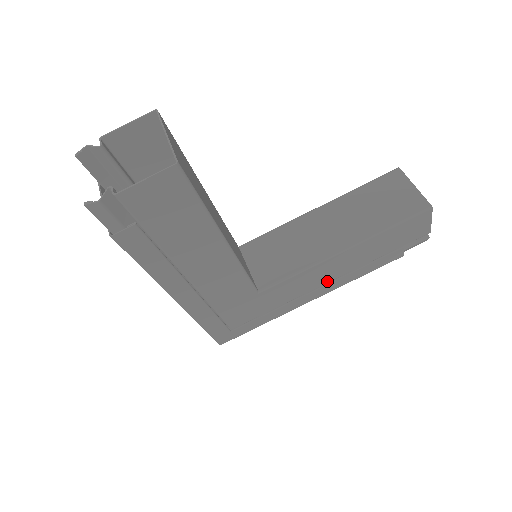
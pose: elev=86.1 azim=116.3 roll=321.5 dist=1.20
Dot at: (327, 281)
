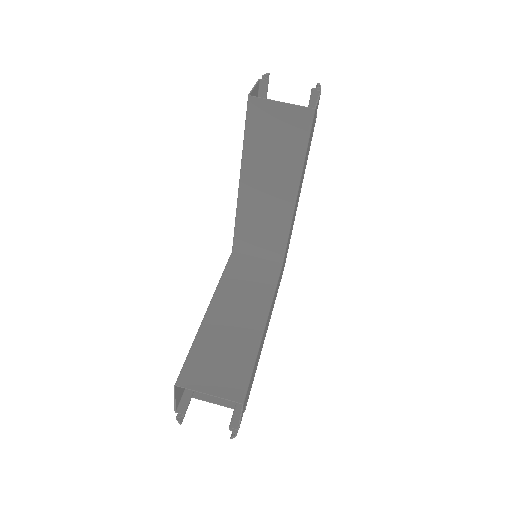
Dot at: (298, 197)
